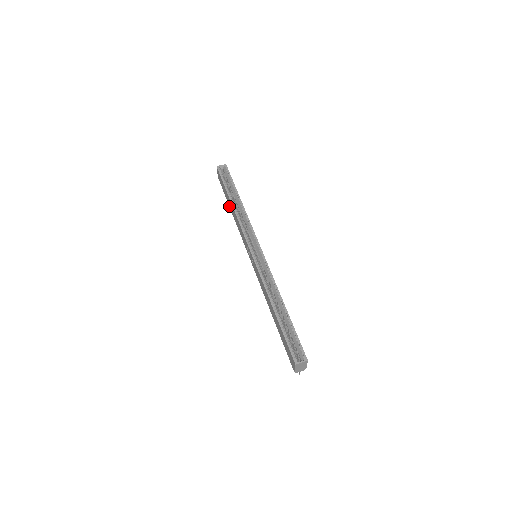
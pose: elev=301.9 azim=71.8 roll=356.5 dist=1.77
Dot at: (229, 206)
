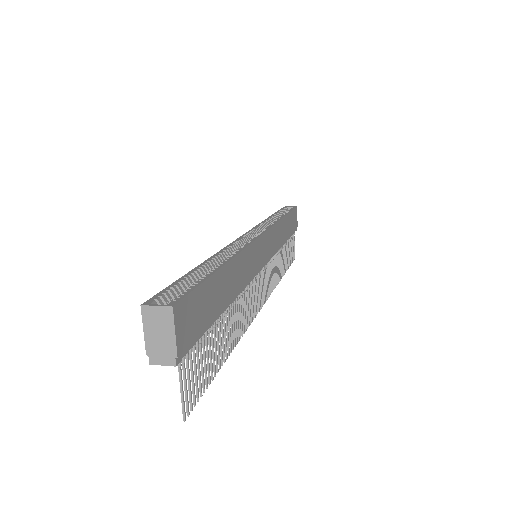
Dot at: occluded
